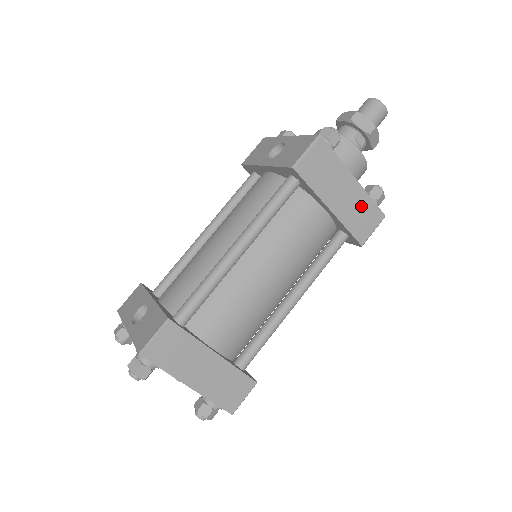
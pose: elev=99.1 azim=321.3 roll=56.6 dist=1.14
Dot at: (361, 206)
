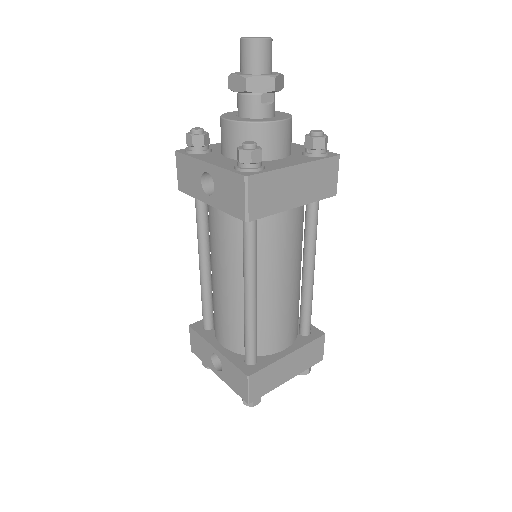
Dot at: (316, 175)
